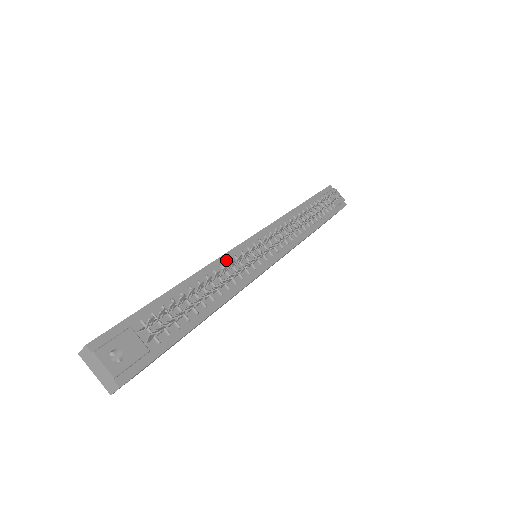
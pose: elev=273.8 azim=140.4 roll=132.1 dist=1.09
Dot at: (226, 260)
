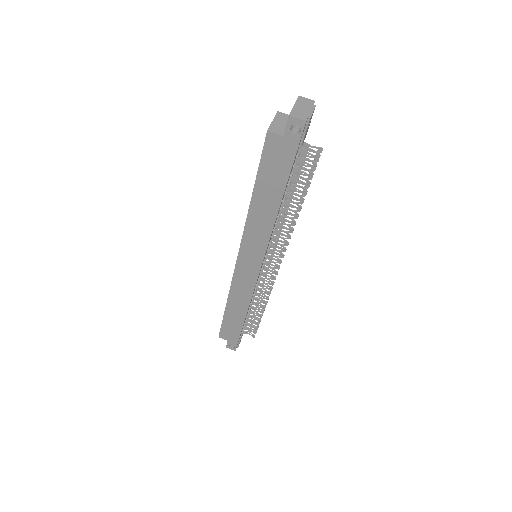
Dot at: occluded
